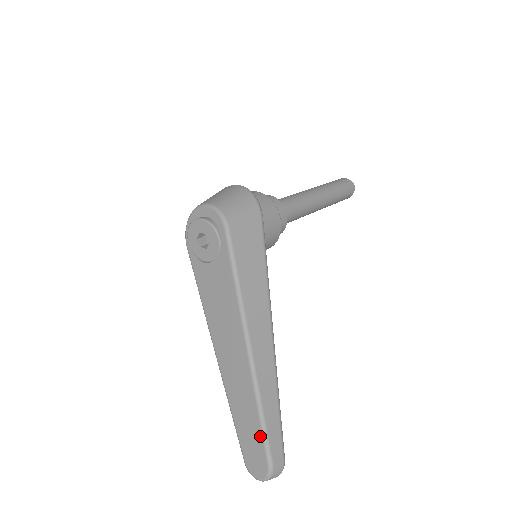
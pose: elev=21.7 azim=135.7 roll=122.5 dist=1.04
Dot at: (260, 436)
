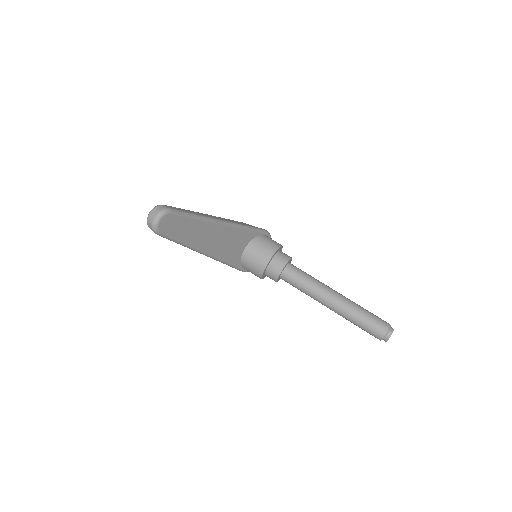
Dot at: occluded
